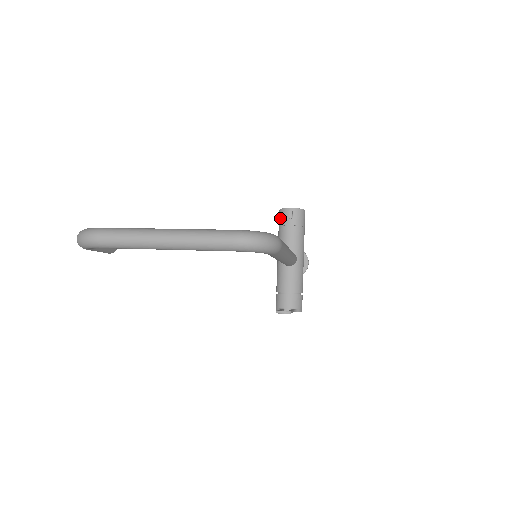
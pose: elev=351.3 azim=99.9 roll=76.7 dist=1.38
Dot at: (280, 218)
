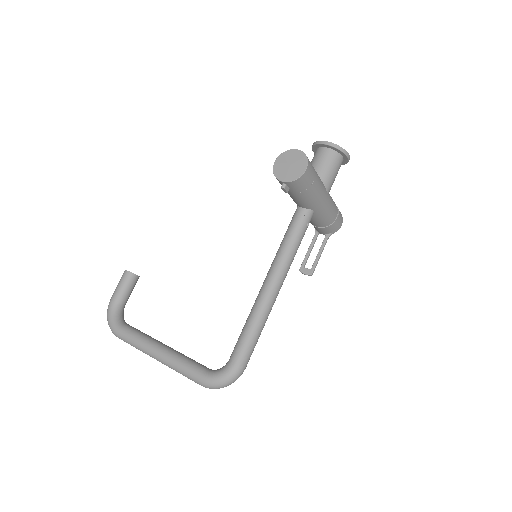
Dot at: occluded
